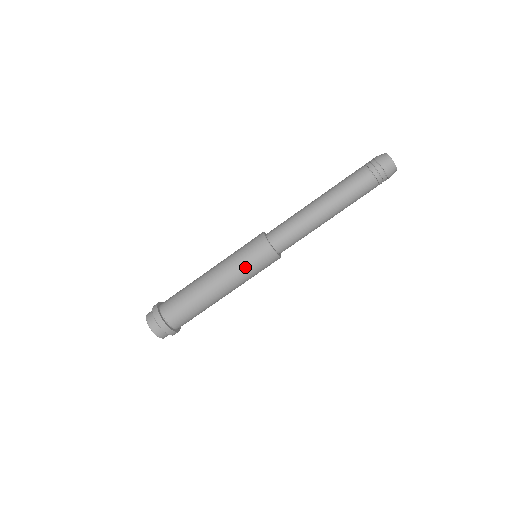
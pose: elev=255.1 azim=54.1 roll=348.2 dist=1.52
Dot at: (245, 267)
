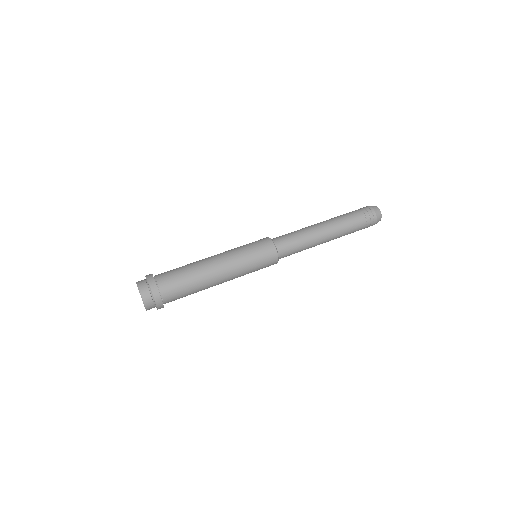
Dot at: (242, 247)
